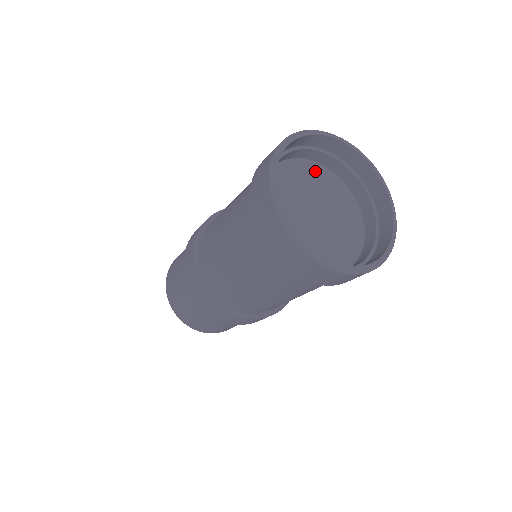
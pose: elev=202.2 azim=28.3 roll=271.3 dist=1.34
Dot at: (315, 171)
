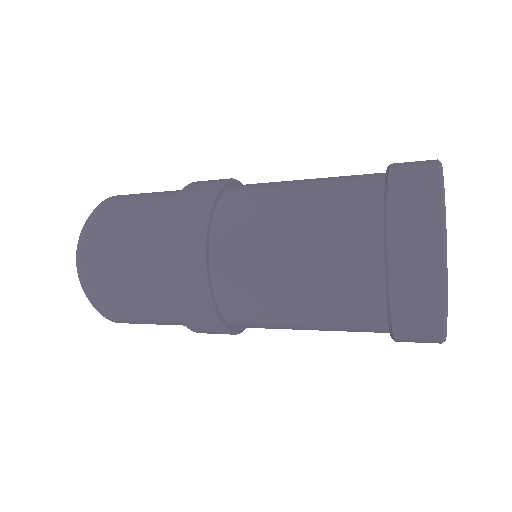
Dot at: occluded
